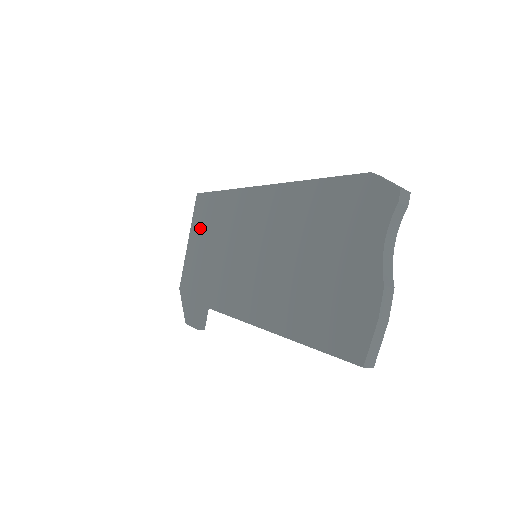
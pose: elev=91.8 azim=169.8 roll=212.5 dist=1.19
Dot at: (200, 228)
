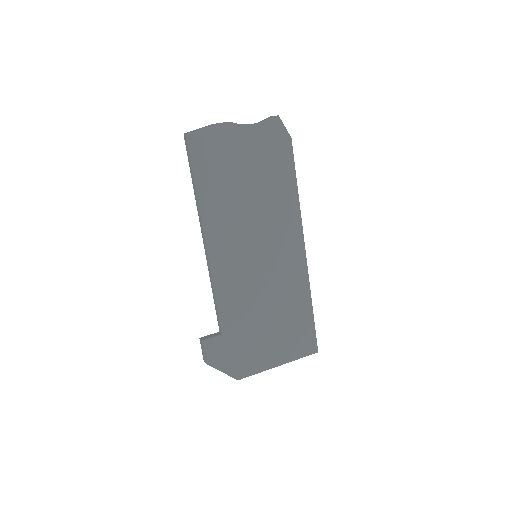
Dot at: occluded
